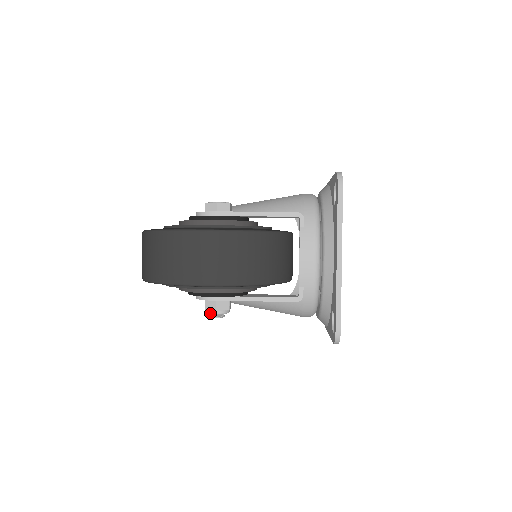
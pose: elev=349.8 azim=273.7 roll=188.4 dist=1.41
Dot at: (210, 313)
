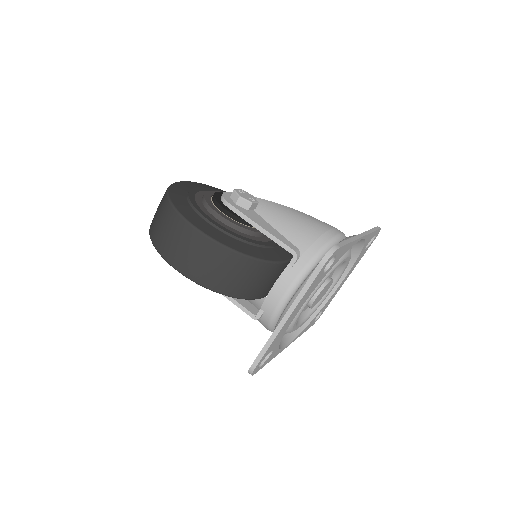
Dot at: occluded
